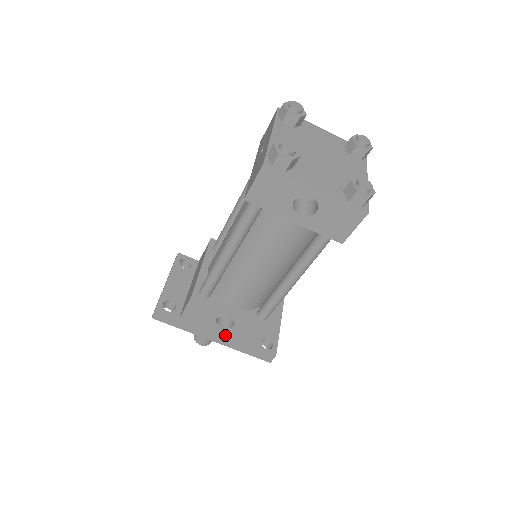
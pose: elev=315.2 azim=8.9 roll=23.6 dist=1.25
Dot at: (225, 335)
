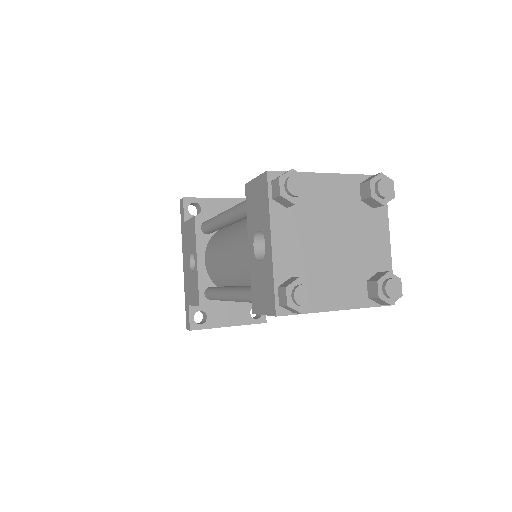
Dot at: (188, 271)
